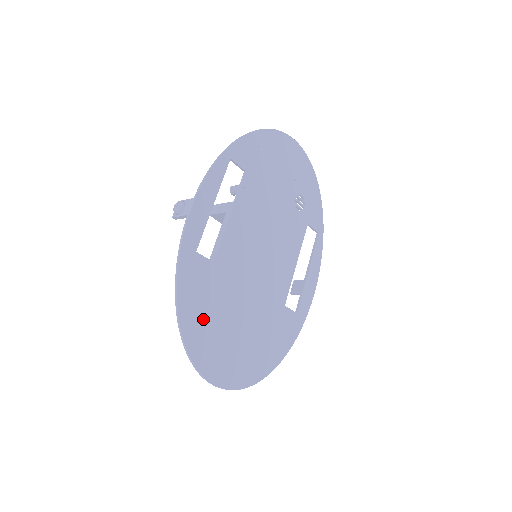
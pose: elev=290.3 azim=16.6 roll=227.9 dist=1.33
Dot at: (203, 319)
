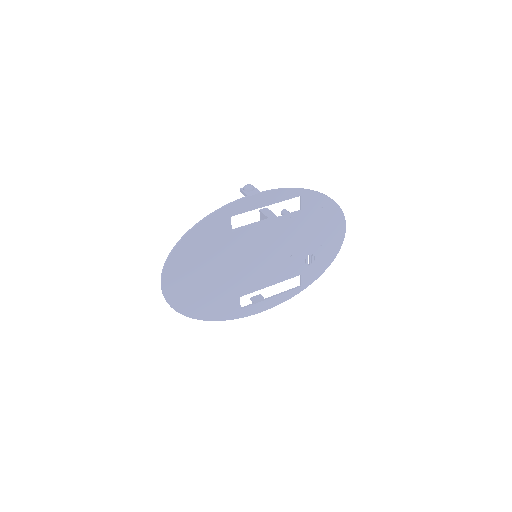
Dot at: (195, 250)
